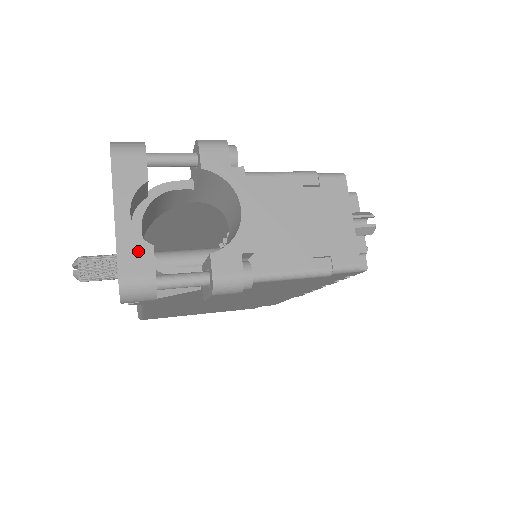
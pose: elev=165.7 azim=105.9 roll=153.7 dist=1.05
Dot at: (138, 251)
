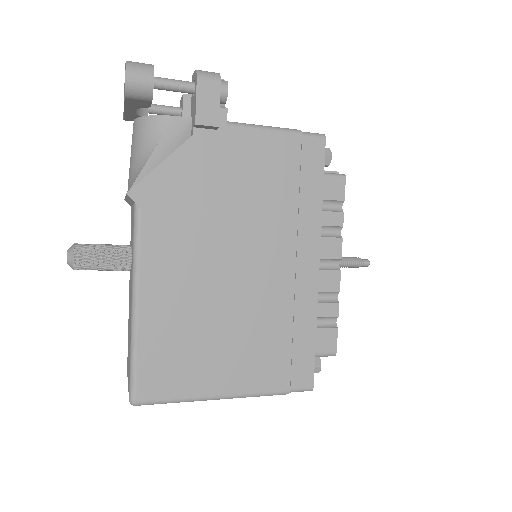
Dot at: occluded
